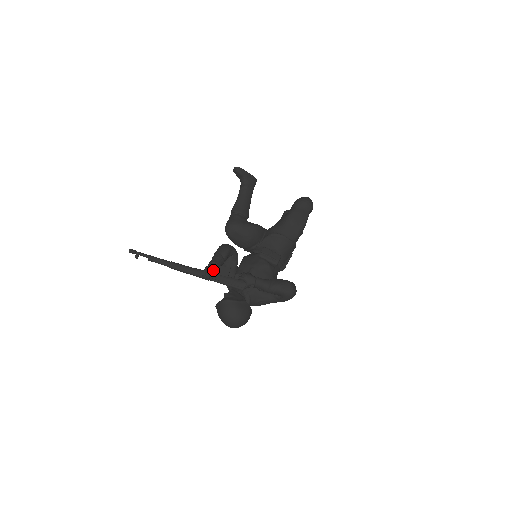
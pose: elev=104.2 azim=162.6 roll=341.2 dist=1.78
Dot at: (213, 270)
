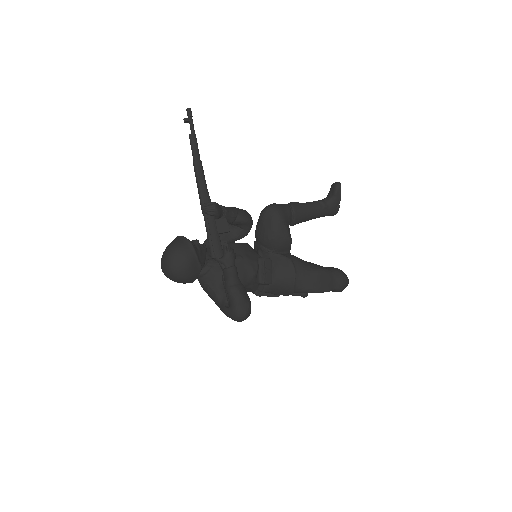
Dot at: (217, 212)
